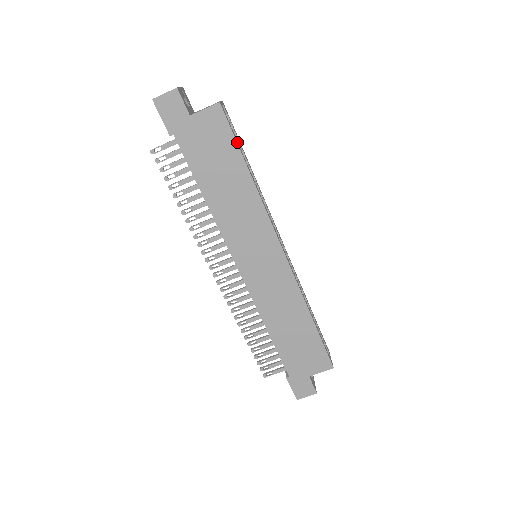
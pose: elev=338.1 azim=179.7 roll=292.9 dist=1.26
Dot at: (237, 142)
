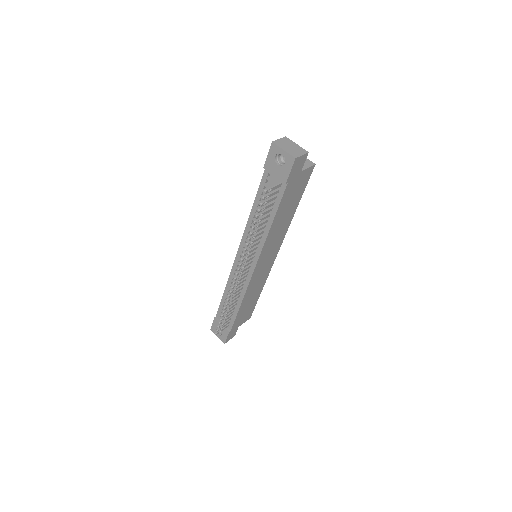
Dot at: (303, 188)
